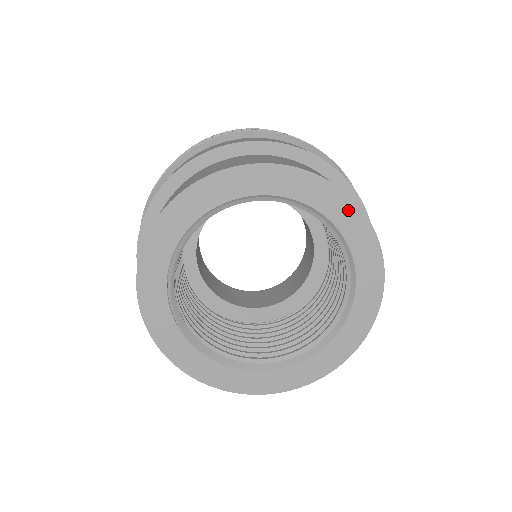
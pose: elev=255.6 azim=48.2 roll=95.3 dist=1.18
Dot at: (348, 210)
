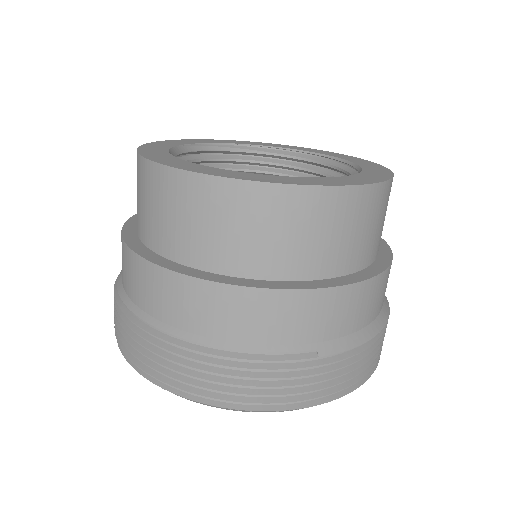
Dot at: (381, 170)
